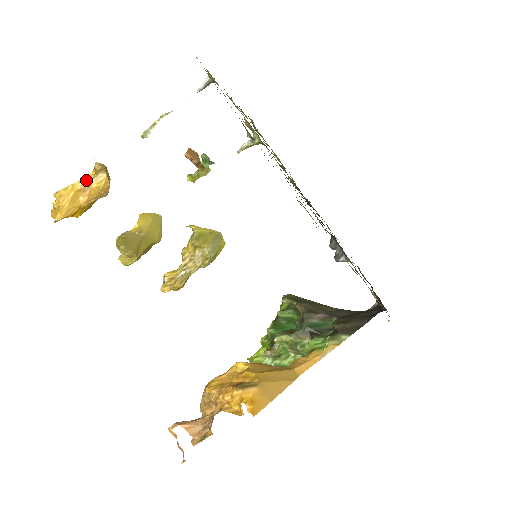
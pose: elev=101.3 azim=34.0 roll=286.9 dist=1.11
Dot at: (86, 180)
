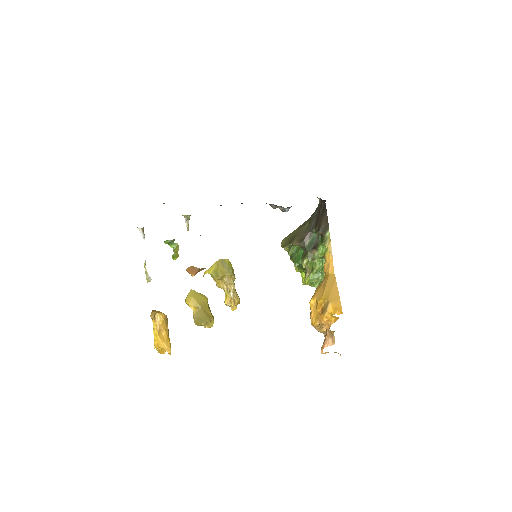
Dot at: (155, 326)
